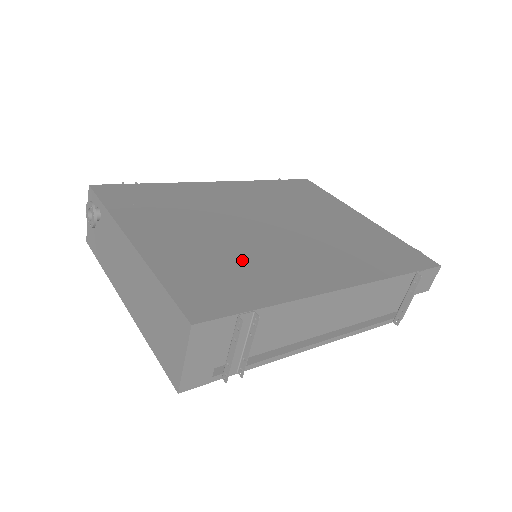
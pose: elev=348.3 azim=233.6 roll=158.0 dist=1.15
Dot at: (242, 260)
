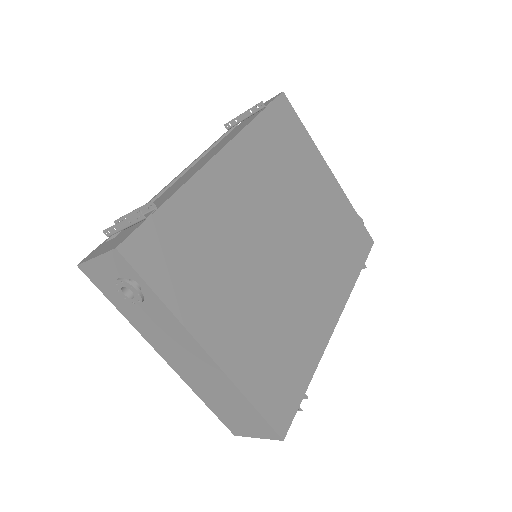
Dot at: (283, 326)
